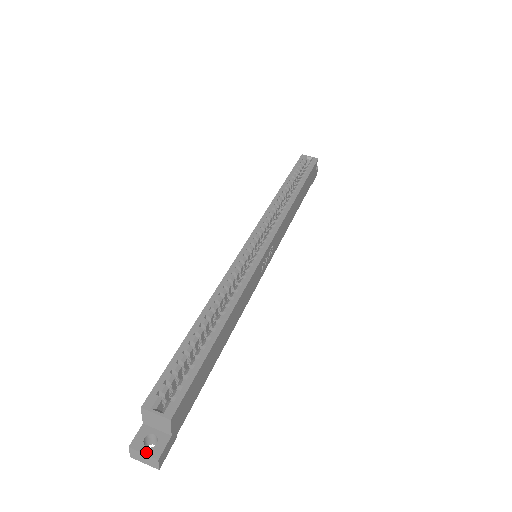
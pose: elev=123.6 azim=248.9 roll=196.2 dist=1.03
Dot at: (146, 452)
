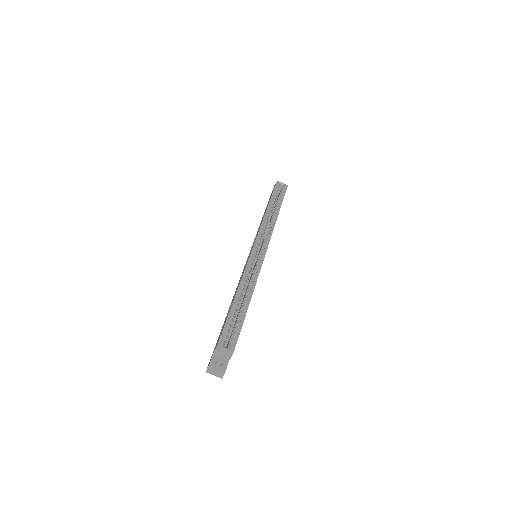
Dot at: (218, 369)
